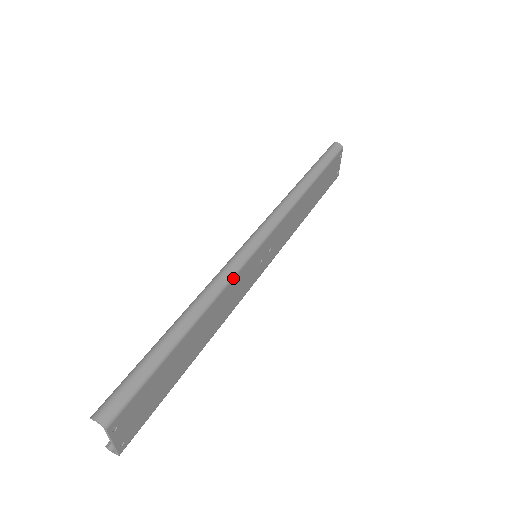
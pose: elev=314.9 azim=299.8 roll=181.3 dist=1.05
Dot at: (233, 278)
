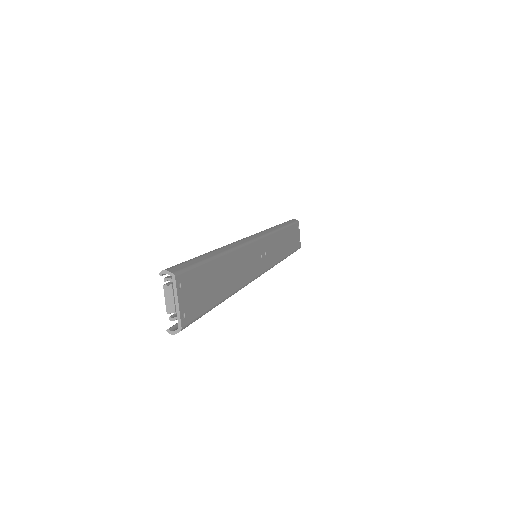
Dot at: (245, 245)
